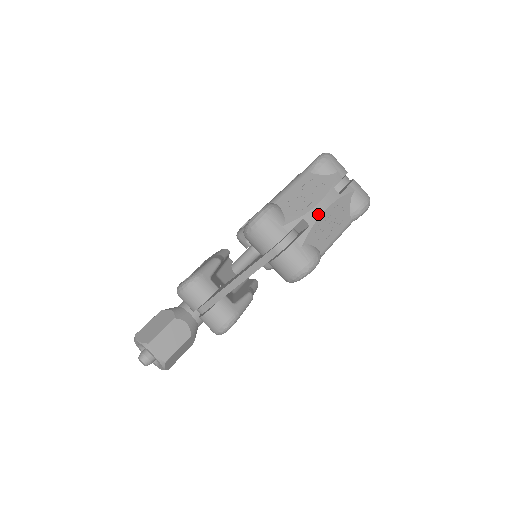
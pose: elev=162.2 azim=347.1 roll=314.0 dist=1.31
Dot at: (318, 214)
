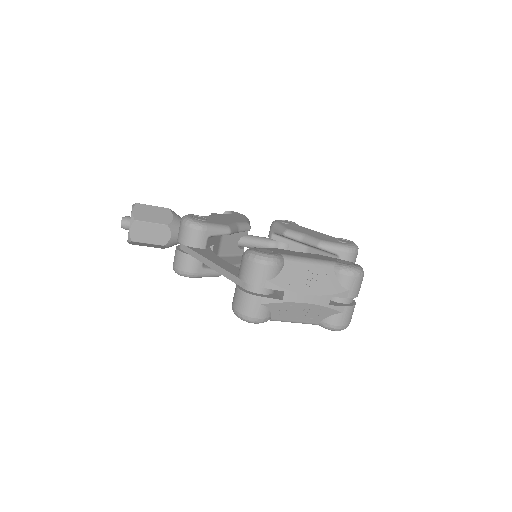
Dot at: (298, 300)
